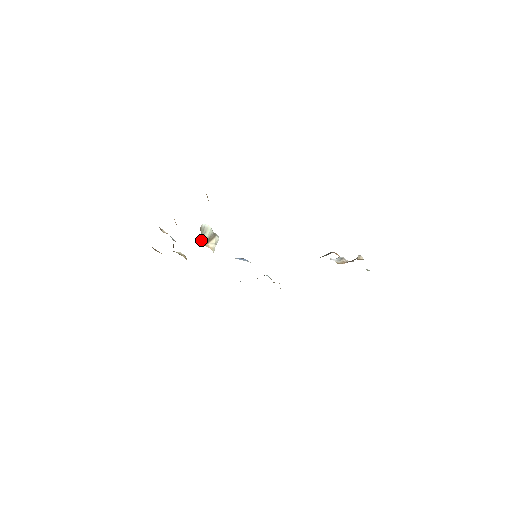
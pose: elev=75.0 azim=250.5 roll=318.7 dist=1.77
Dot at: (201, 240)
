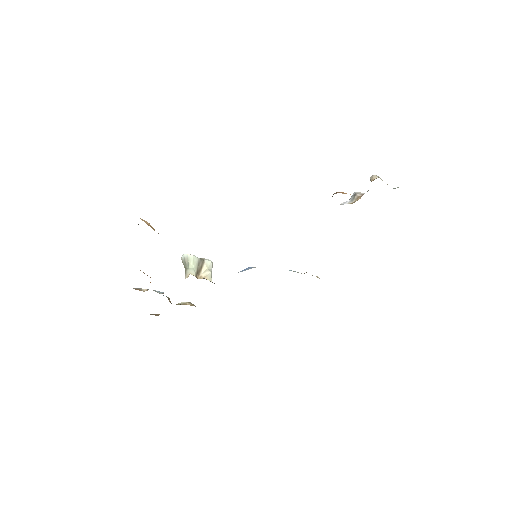
Dot at: (186, 275)
